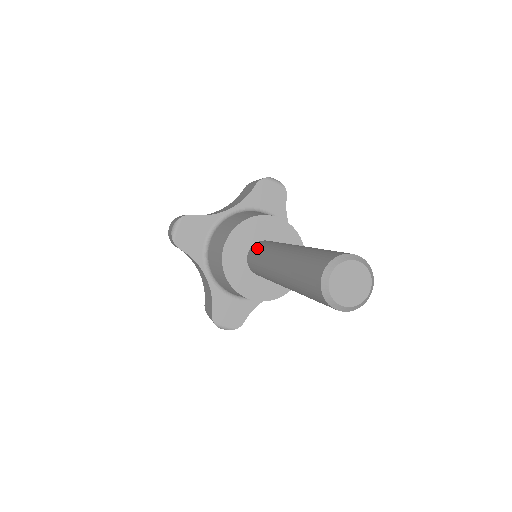
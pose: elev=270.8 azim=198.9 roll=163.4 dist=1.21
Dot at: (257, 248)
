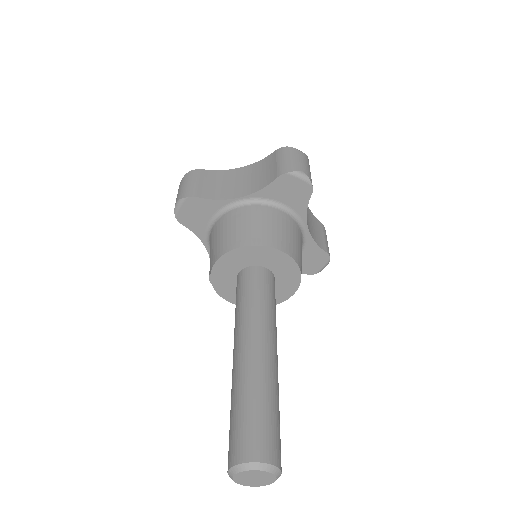
Dot at: (242, 286)
